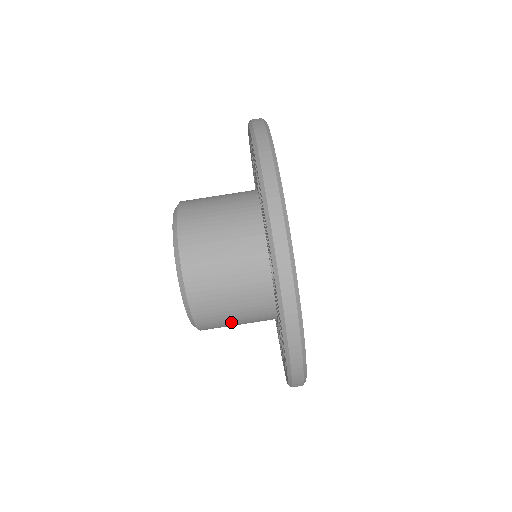
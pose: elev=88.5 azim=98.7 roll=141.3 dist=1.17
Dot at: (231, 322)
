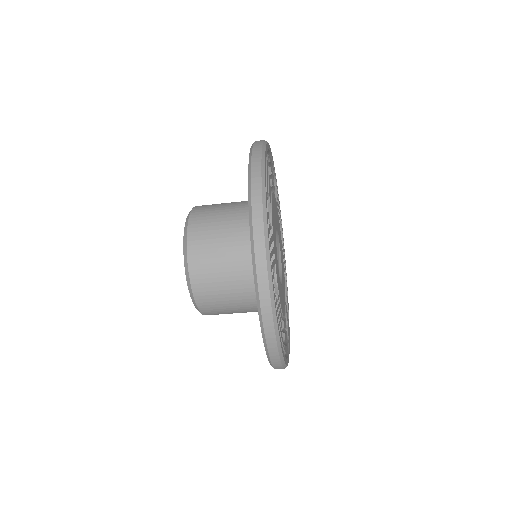
Dot at: (231, 312)
